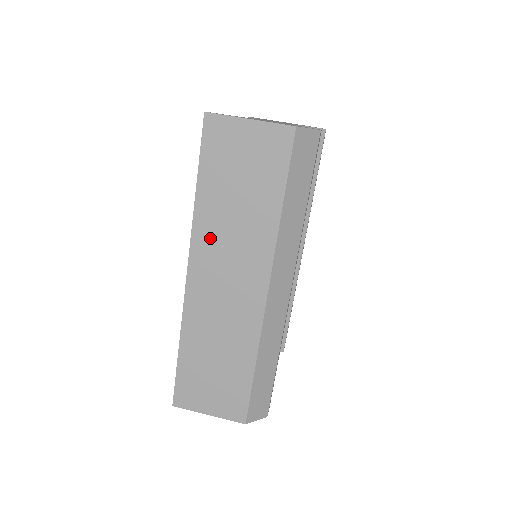
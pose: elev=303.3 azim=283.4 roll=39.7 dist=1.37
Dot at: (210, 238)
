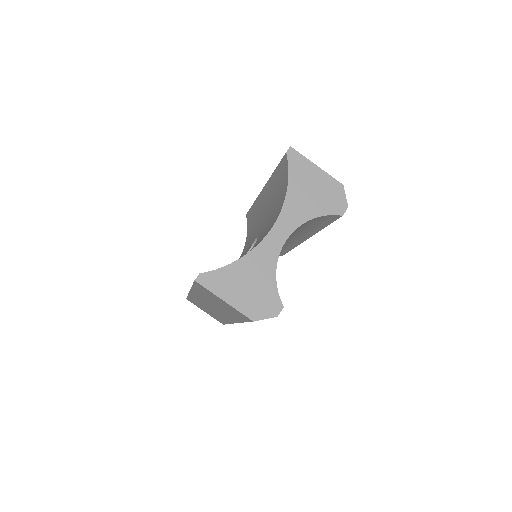
Dot at: (202, 297)
